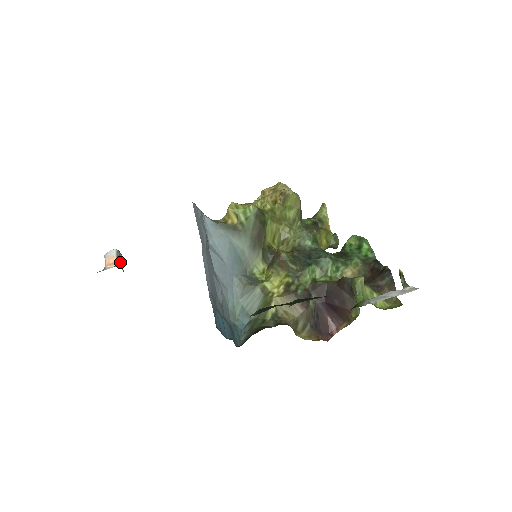
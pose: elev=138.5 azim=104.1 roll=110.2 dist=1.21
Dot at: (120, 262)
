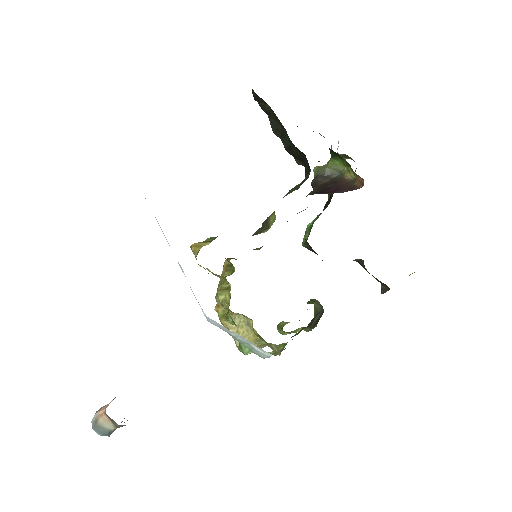
Dot at: occluded
